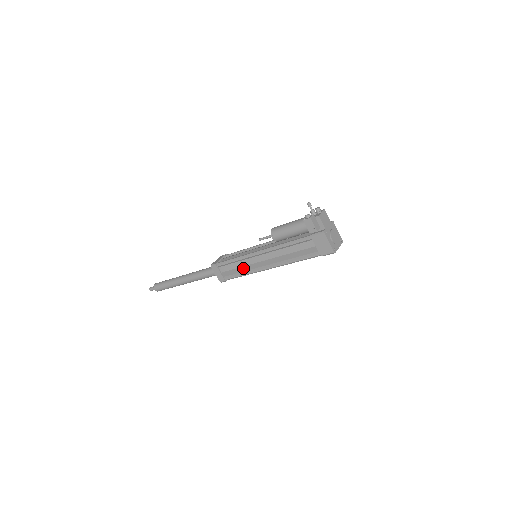
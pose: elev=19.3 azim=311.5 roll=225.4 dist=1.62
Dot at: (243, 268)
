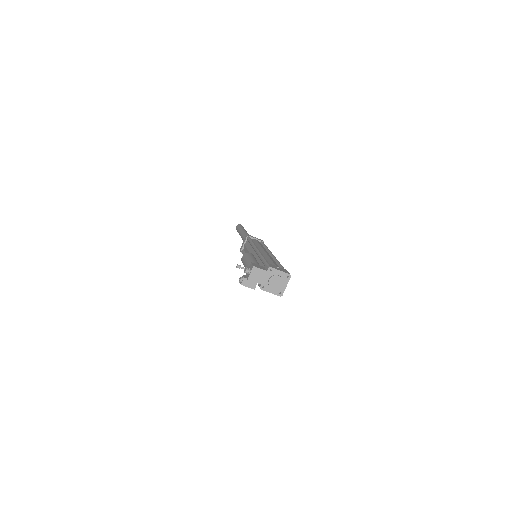
Dot at: occluded
